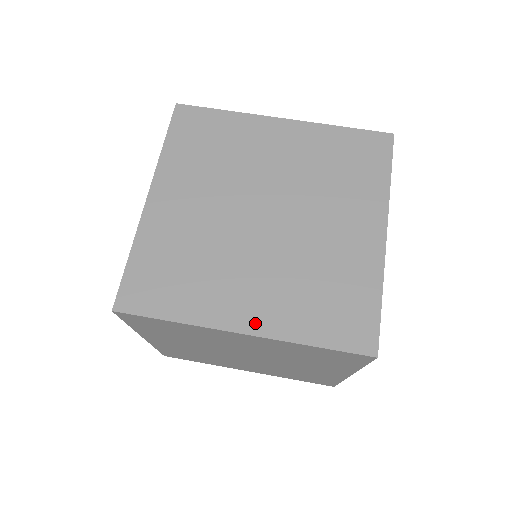
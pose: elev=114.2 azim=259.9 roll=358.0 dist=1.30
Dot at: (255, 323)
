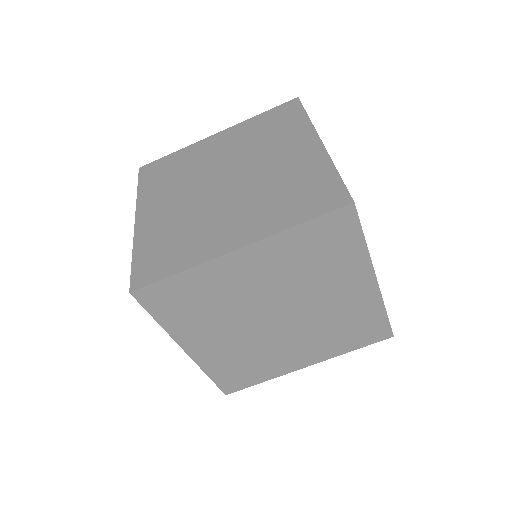
Dot at: (312, 360)
